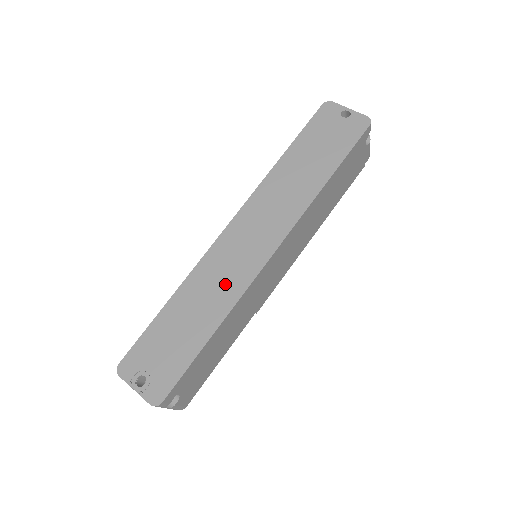
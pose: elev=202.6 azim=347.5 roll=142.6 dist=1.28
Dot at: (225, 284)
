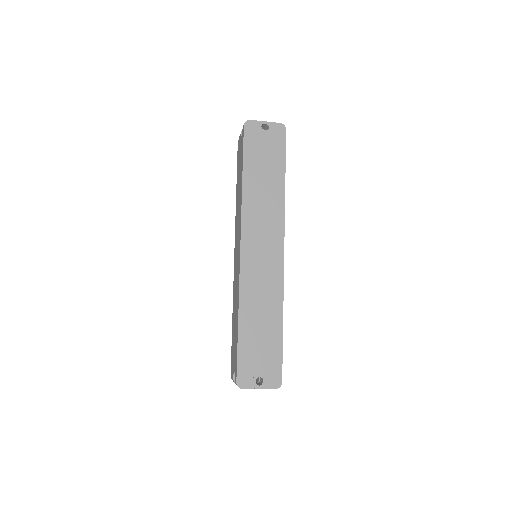
Dot at: (268, 289)
